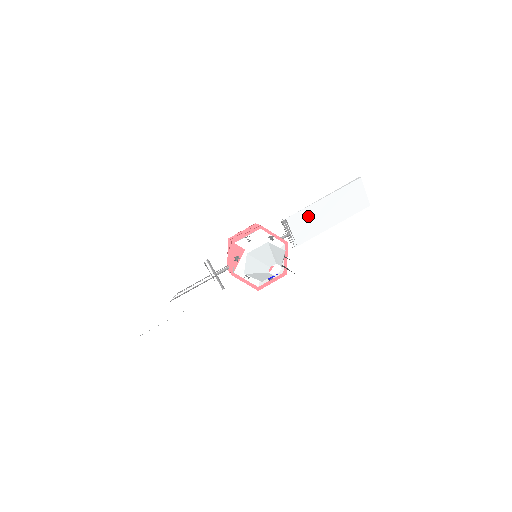
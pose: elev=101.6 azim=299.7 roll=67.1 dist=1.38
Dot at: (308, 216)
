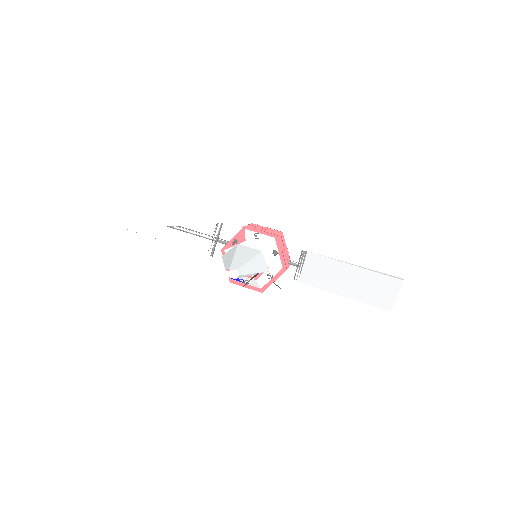
Dot at: (328, 267)
